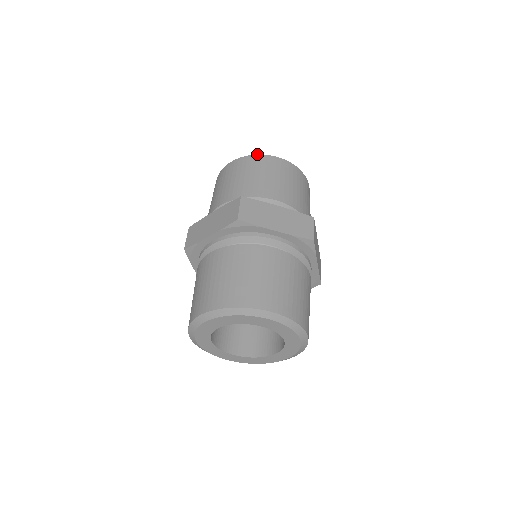
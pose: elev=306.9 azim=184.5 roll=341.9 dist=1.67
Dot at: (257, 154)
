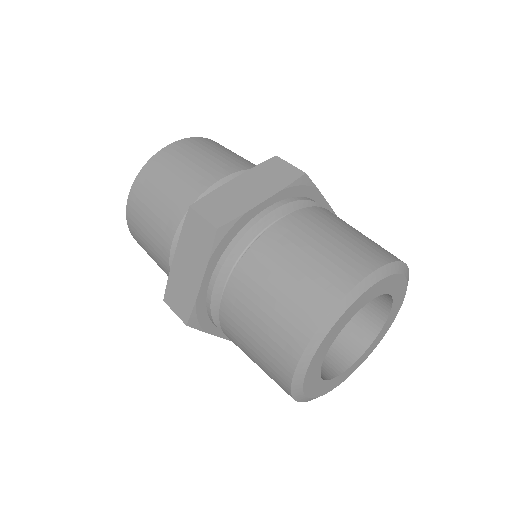
Dot at: occluded
